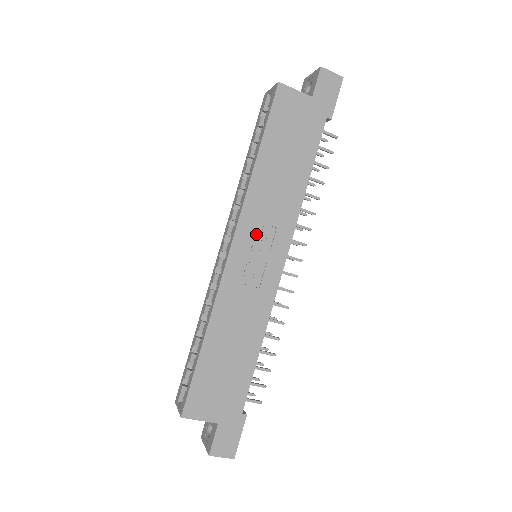
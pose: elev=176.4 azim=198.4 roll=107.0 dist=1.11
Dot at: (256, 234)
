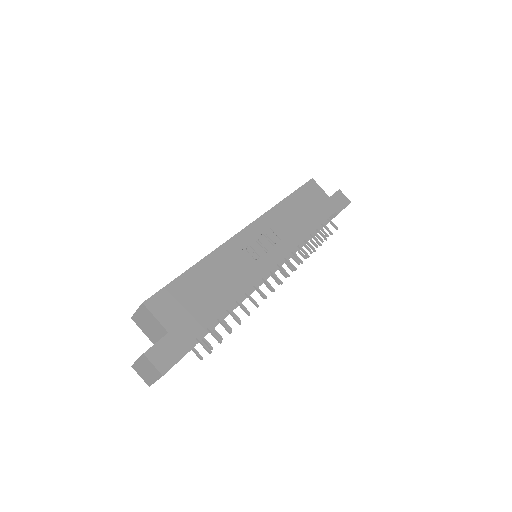
Dot at: (266, 233)
